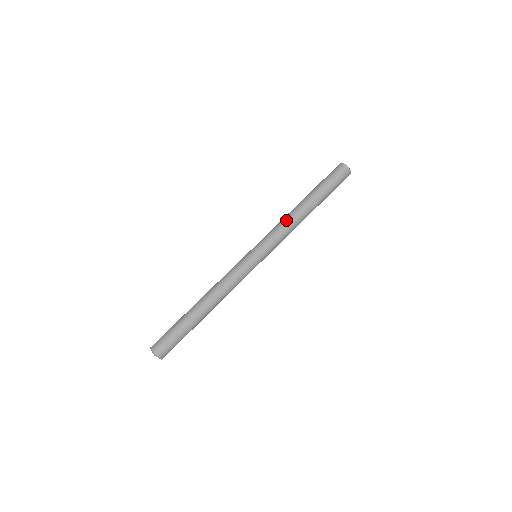
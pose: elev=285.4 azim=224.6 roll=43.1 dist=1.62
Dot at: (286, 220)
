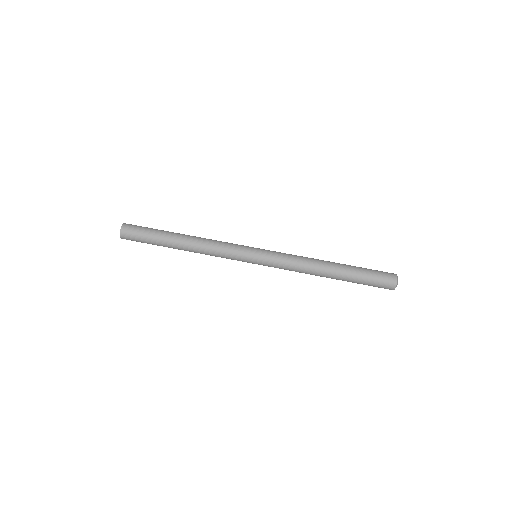
Dot at: occluded
